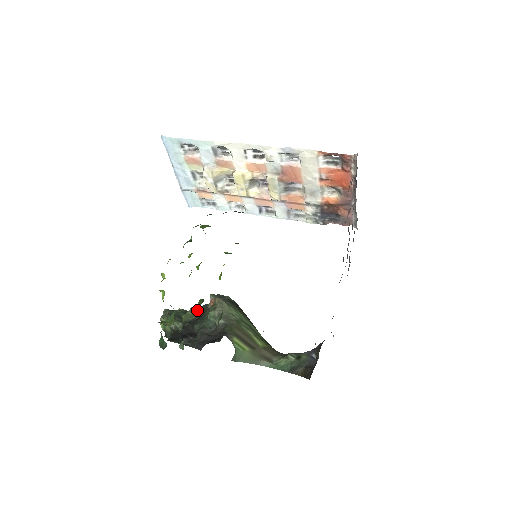
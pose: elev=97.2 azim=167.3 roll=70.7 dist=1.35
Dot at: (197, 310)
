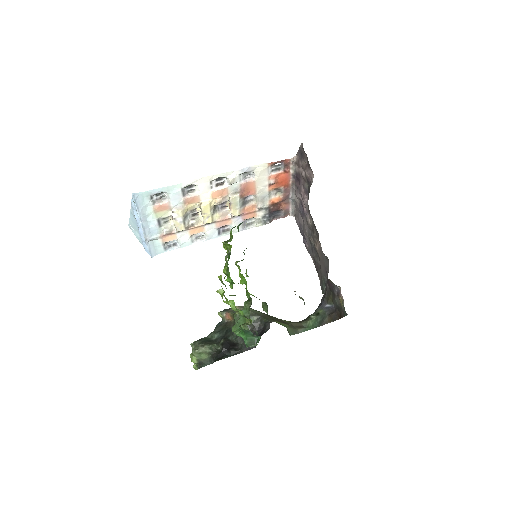
Dot at: (217, 330)
